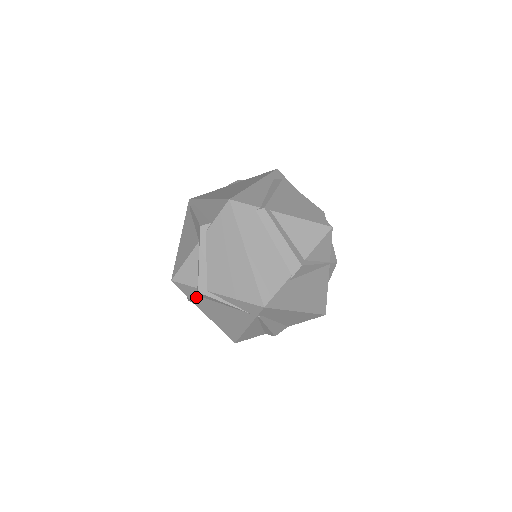
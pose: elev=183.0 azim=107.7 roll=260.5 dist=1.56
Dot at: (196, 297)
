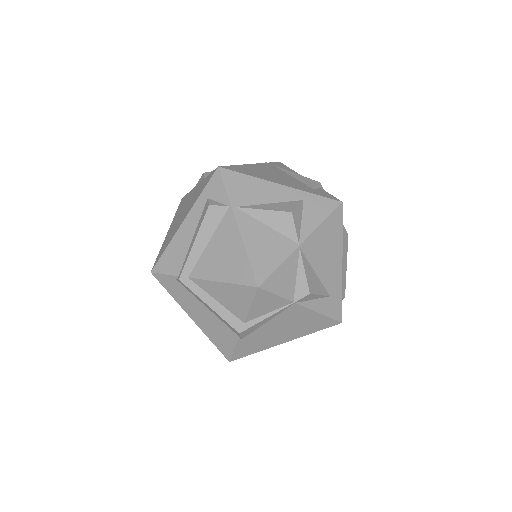
Dot at: occluded
